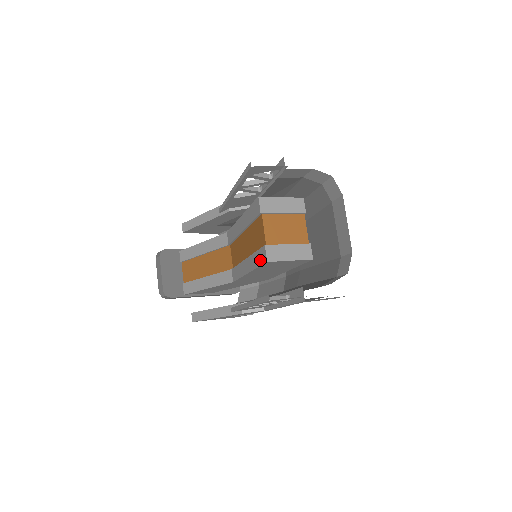
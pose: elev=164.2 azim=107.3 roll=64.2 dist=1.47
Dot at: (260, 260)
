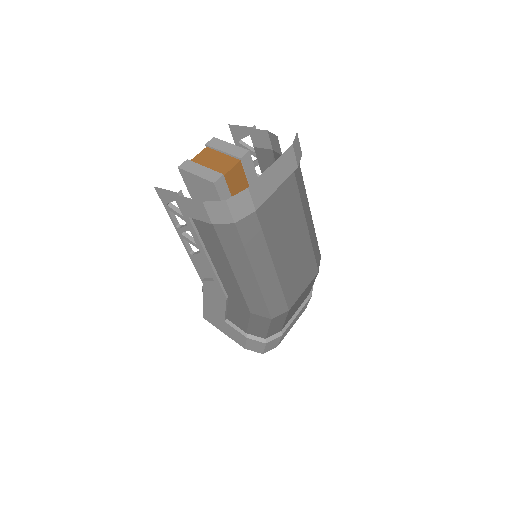
Dot at: occluded
